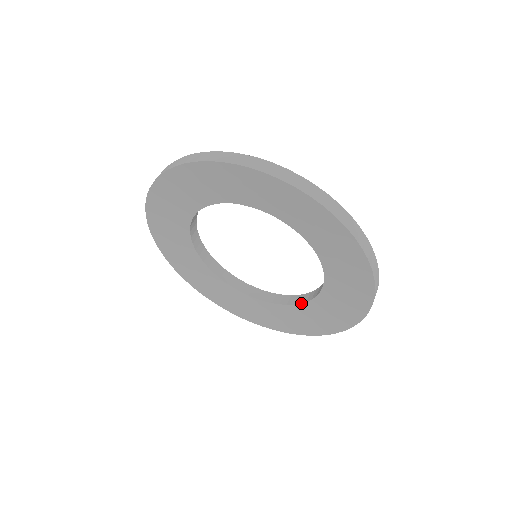
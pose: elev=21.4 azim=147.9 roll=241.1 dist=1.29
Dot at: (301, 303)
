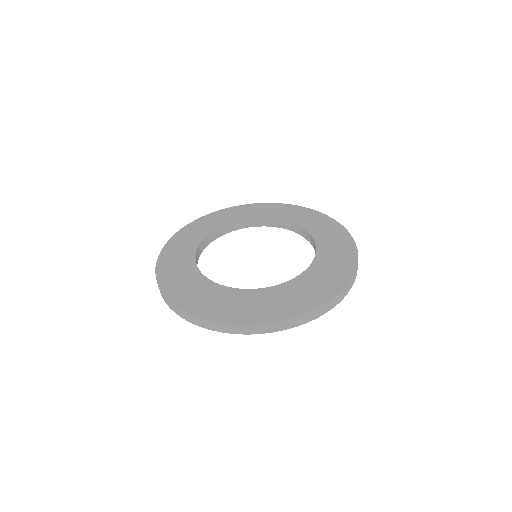
Dot at: (310, 243)
